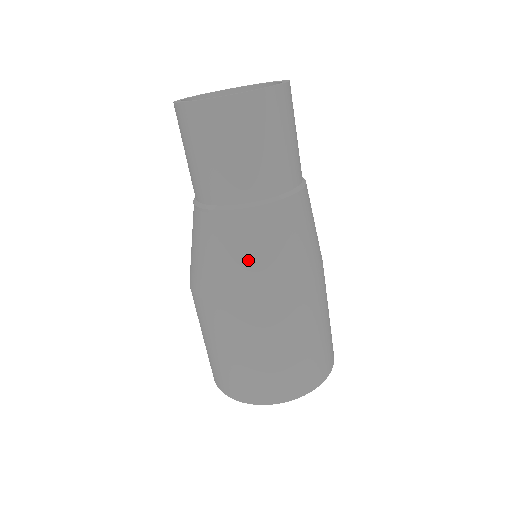
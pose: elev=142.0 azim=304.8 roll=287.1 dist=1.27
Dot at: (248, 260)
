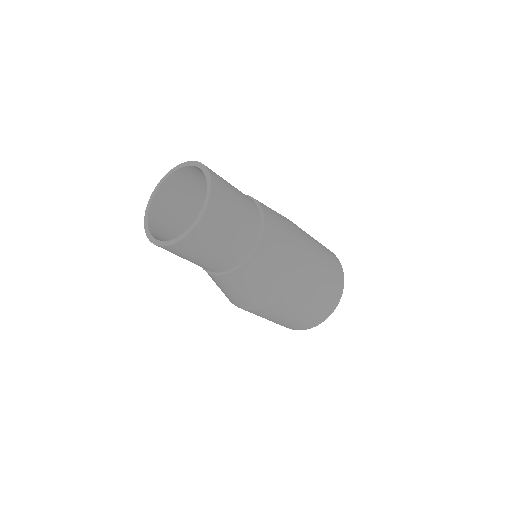
Dot at: (277, 268)
